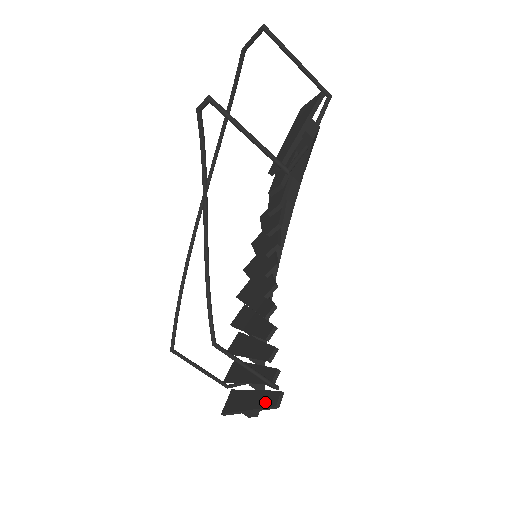
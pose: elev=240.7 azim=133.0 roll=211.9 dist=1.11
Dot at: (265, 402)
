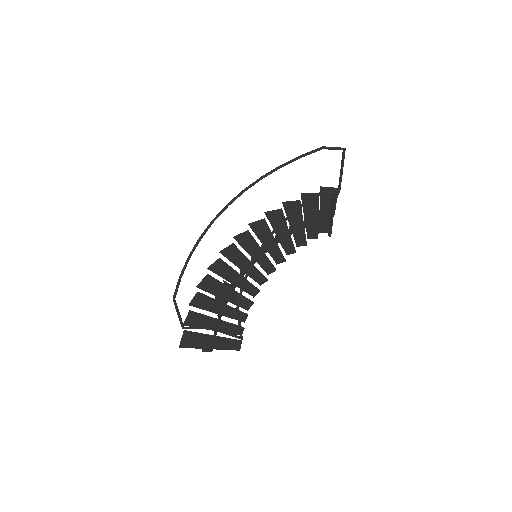
Dot at: (228, 345)
